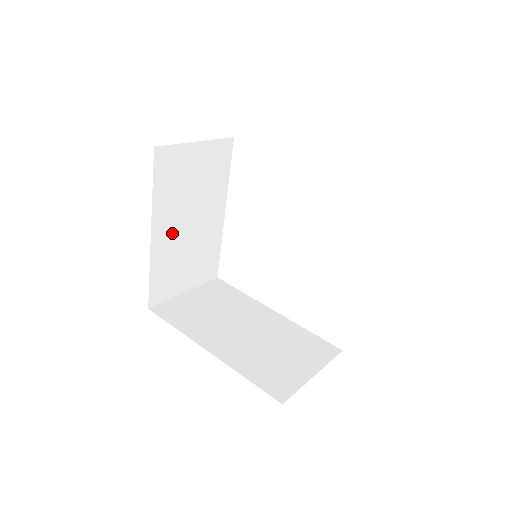
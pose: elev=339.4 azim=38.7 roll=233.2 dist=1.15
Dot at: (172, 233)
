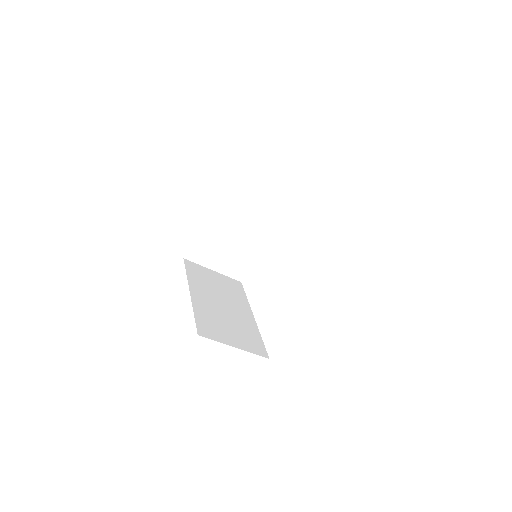
Dot at: (226, 222)
